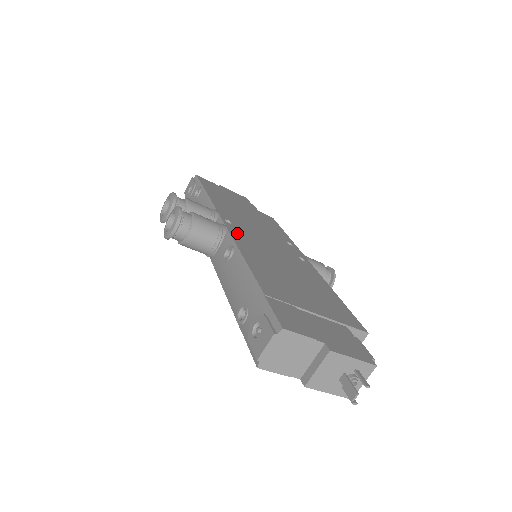
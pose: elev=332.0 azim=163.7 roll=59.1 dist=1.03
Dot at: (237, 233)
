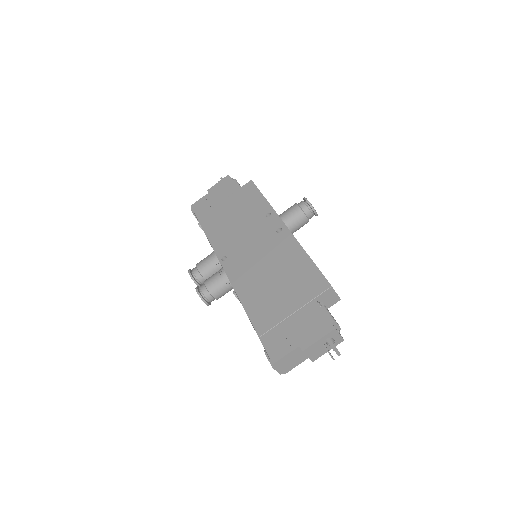
Dot at: (232, 269)
